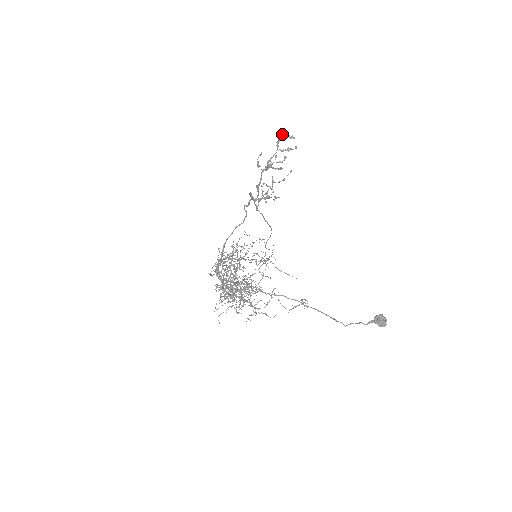
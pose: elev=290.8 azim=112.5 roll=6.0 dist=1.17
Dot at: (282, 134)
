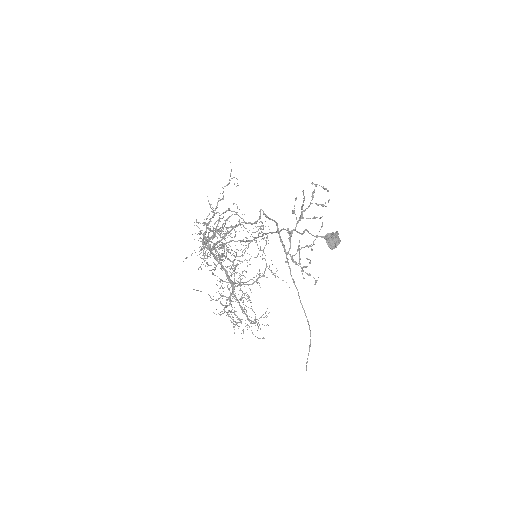
Dot at: (317, 184)
